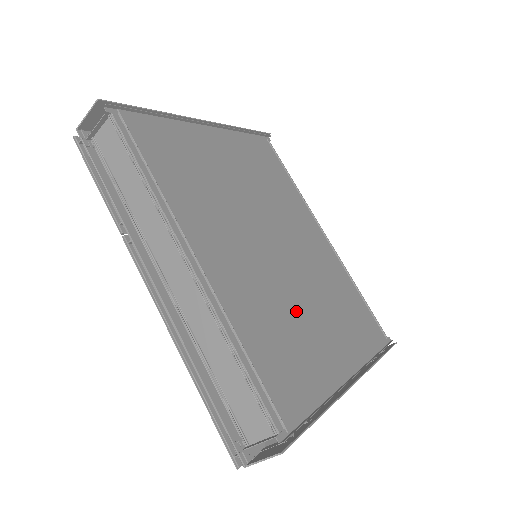
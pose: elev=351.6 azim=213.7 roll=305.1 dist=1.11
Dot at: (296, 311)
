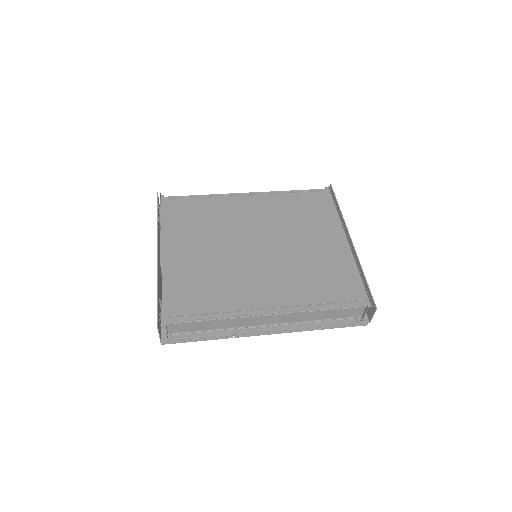
Dot at: (304, 255)
